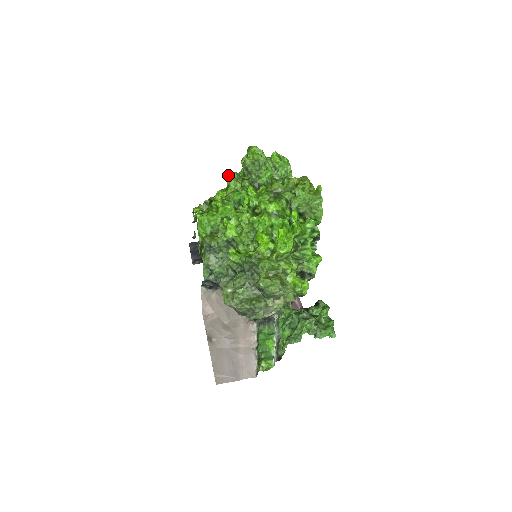
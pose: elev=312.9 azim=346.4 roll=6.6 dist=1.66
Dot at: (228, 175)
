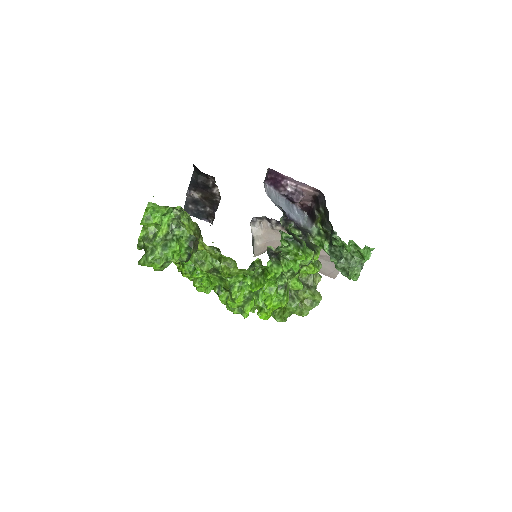
Dot at: occluded
